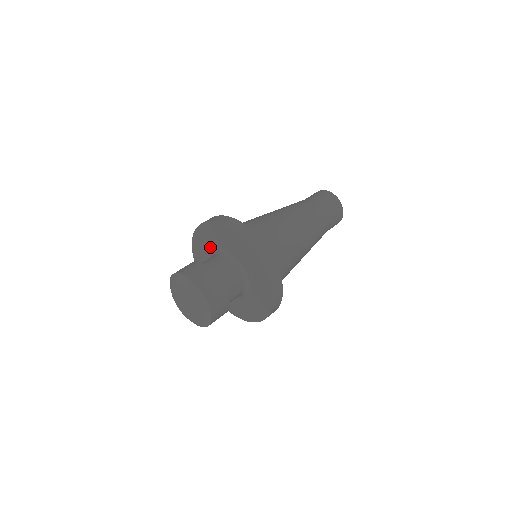
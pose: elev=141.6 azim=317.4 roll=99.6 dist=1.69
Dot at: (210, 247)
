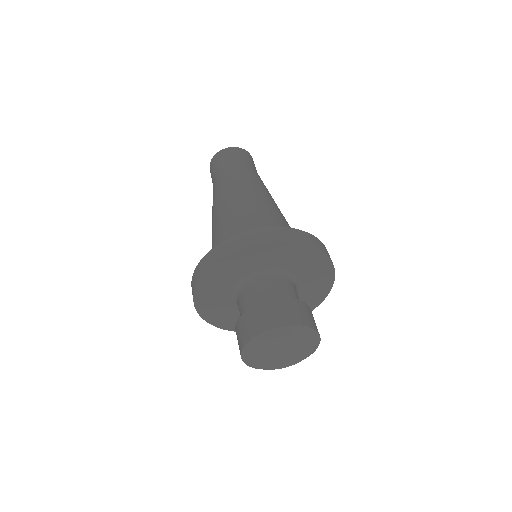
Dot at: (231, 281)
